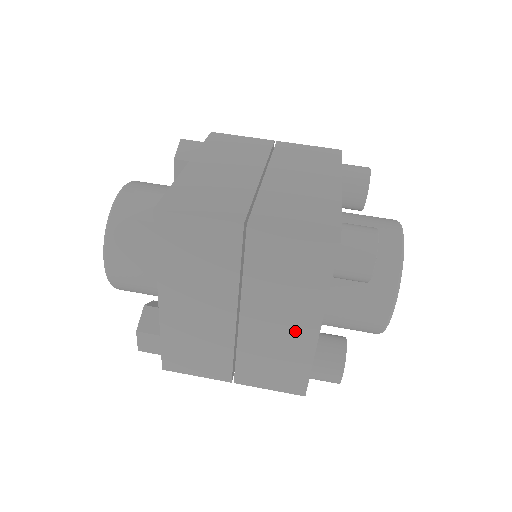
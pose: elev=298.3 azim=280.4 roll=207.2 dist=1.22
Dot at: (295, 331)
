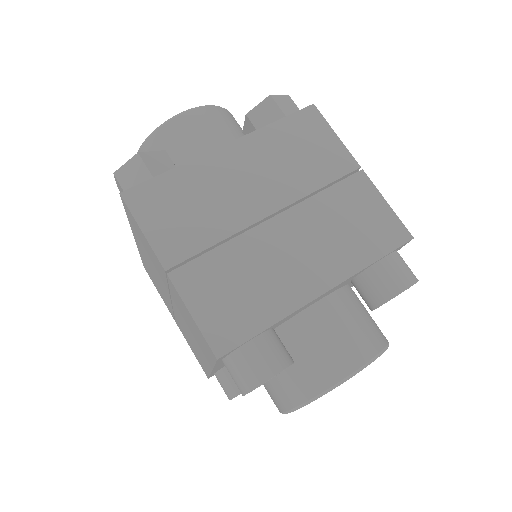
Dot at: (200, 352)
